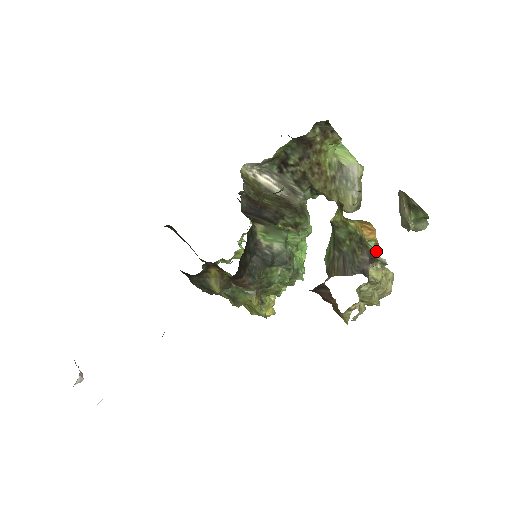
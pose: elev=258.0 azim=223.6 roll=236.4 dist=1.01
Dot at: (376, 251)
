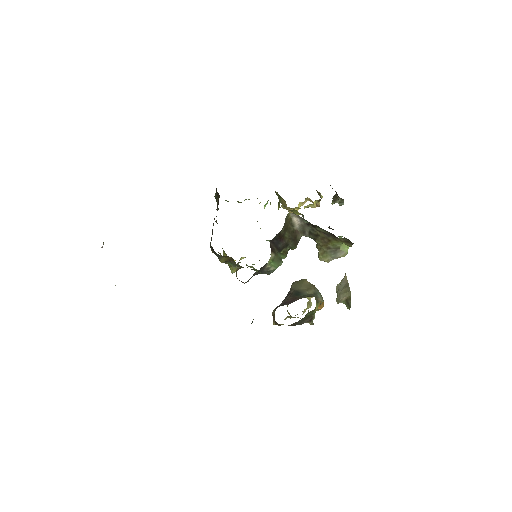
Dot at: occluded
